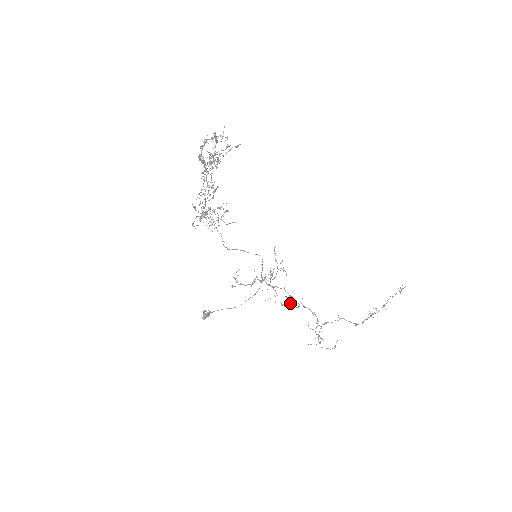
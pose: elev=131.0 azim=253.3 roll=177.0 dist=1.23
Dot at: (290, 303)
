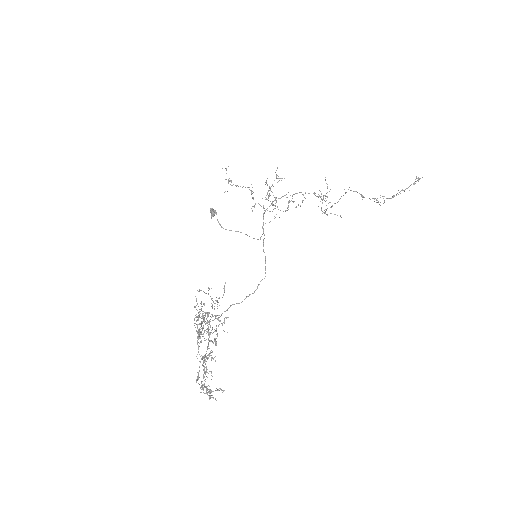
Dot at: occluded
